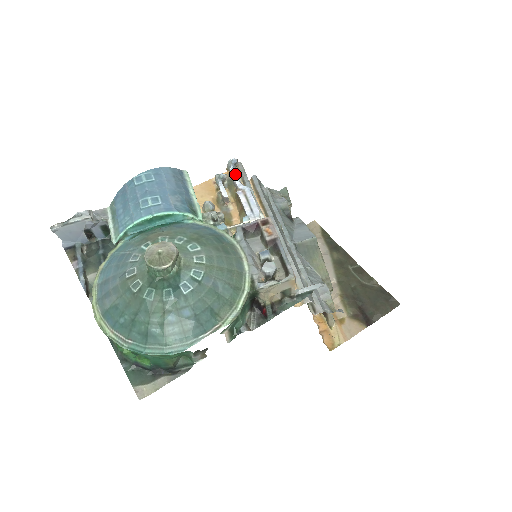
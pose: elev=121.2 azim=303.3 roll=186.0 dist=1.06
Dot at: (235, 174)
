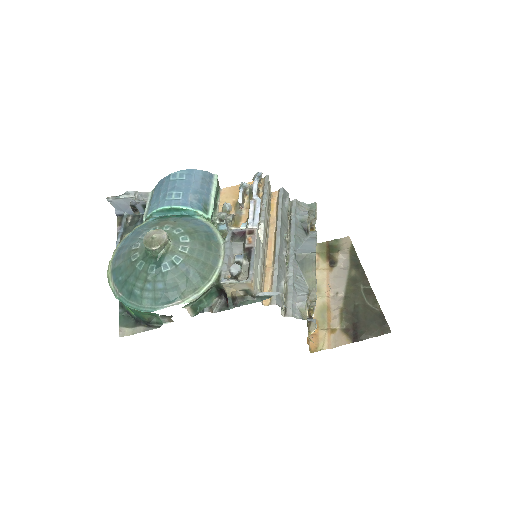
Dot at: (255, 185)
